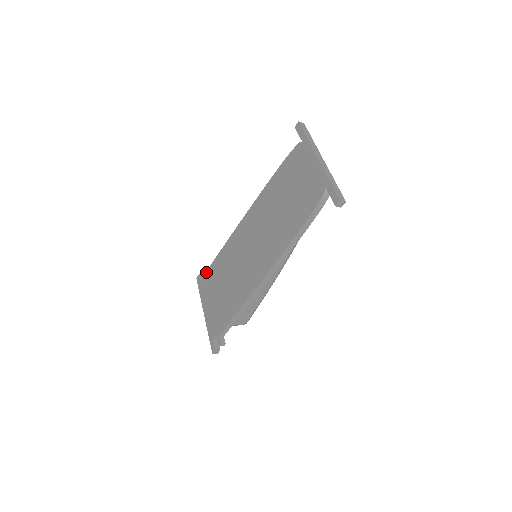
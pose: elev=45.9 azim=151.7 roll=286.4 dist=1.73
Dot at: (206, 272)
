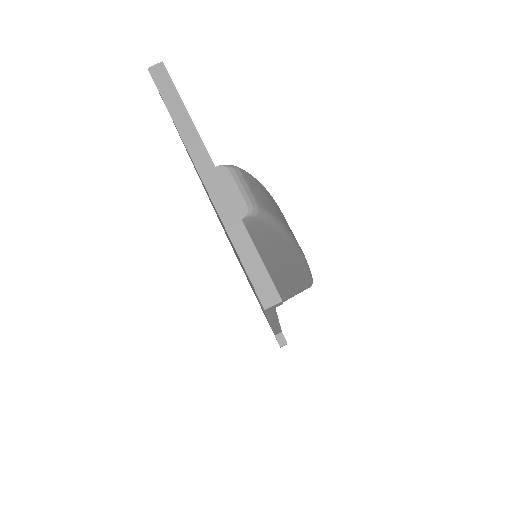
Dot at: occluded
